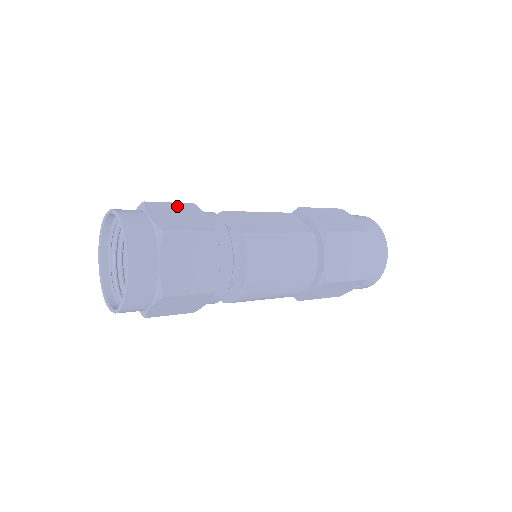
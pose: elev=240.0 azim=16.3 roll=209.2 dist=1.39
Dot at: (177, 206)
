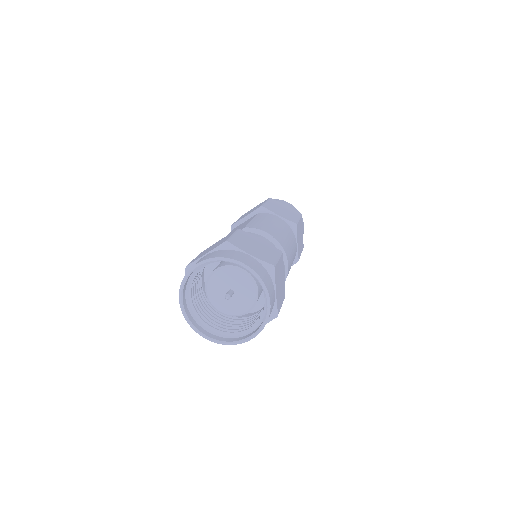
Dot at: occluded
